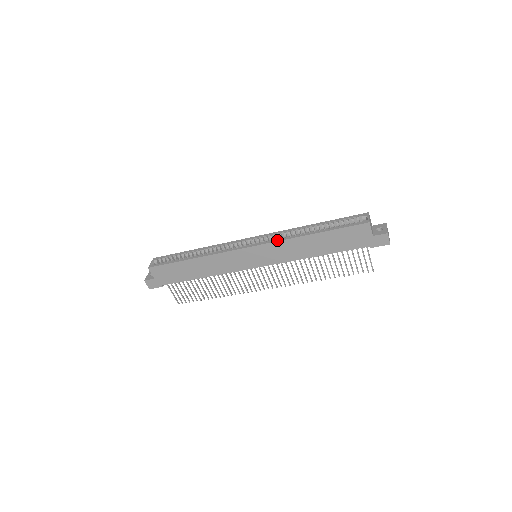
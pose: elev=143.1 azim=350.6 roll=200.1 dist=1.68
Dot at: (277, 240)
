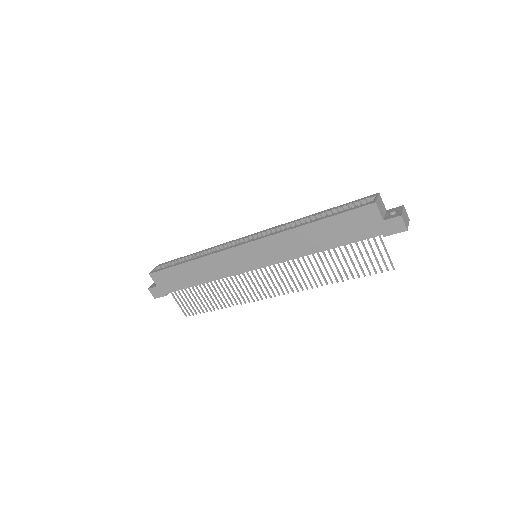
Dot at: (273, 233)
